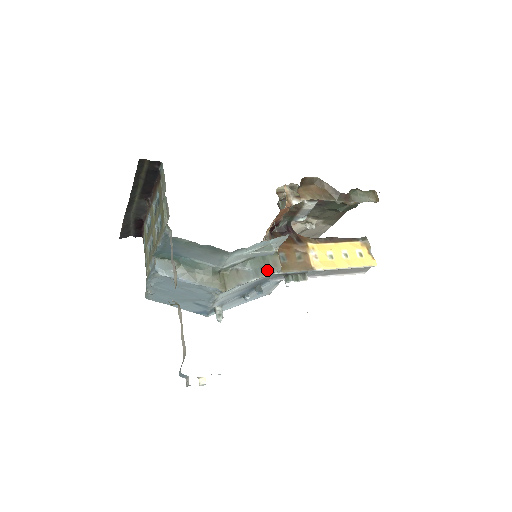
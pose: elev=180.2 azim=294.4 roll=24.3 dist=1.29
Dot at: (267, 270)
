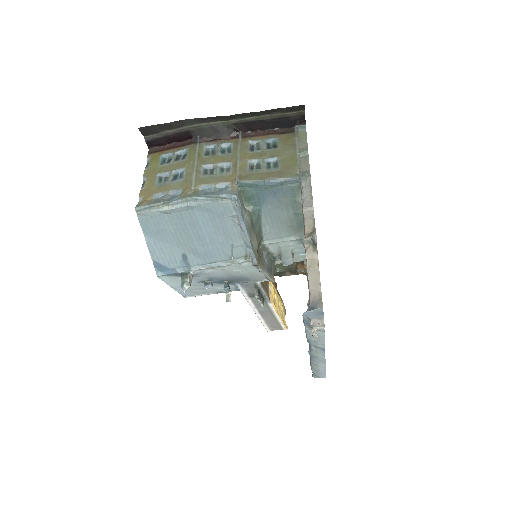
Dot at: (271, 274)
